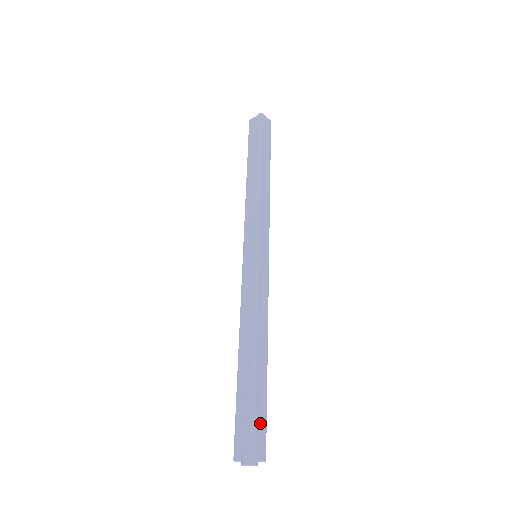
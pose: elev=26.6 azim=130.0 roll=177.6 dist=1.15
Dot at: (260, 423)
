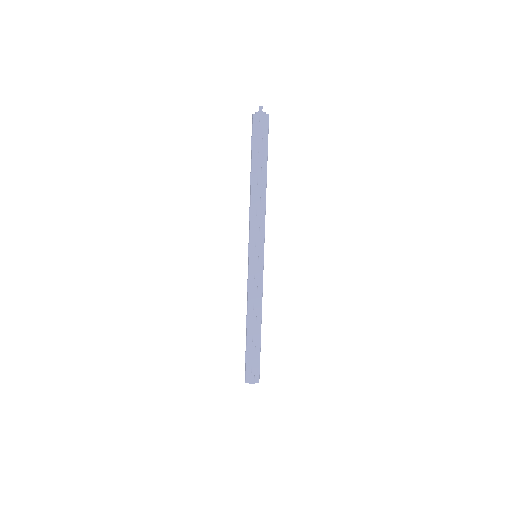
Dot at: occluded
